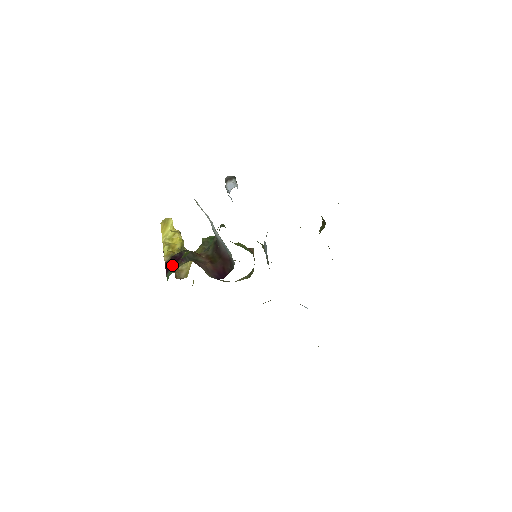
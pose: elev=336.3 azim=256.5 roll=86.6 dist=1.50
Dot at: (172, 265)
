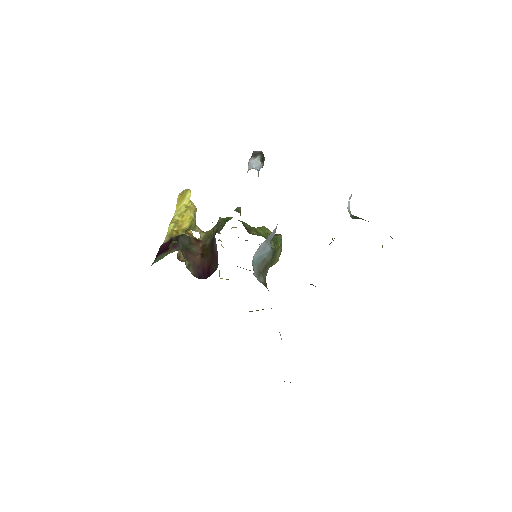
Dot at: (164, 250)
